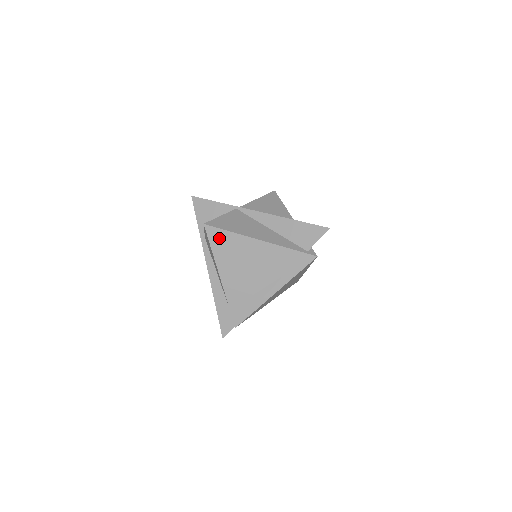
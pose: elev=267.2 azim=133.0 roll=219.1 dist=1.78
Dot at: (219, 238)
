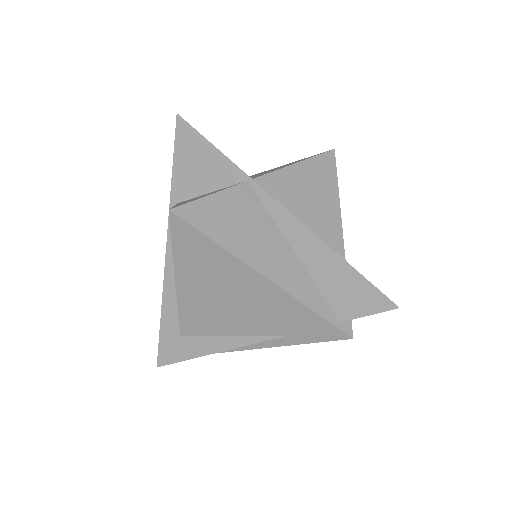
Dot at: (191, 243)
